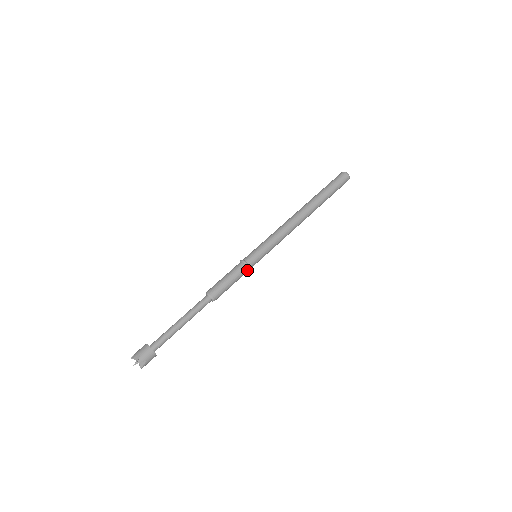
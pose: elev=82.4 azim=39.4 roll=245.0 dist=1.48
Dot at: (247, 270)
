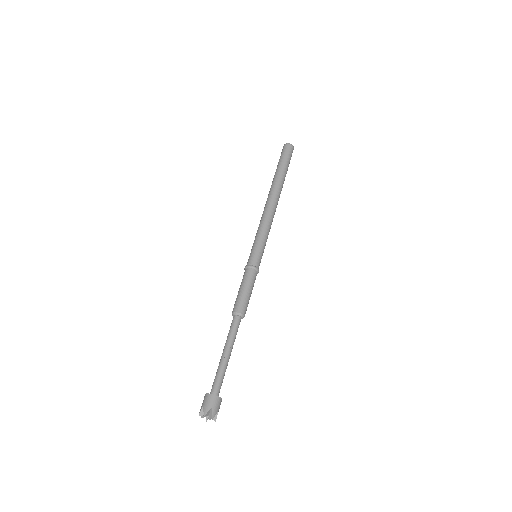
Dot at: occluded
